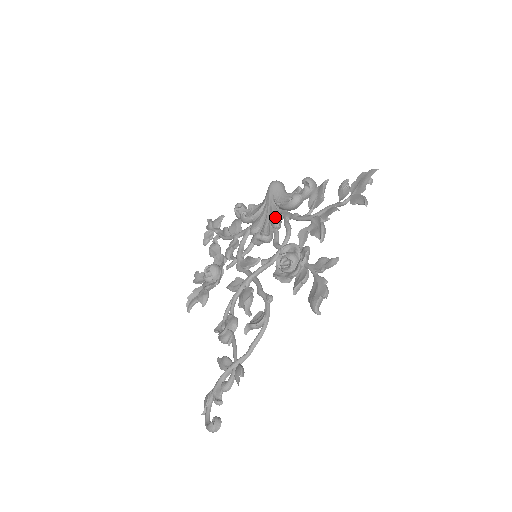
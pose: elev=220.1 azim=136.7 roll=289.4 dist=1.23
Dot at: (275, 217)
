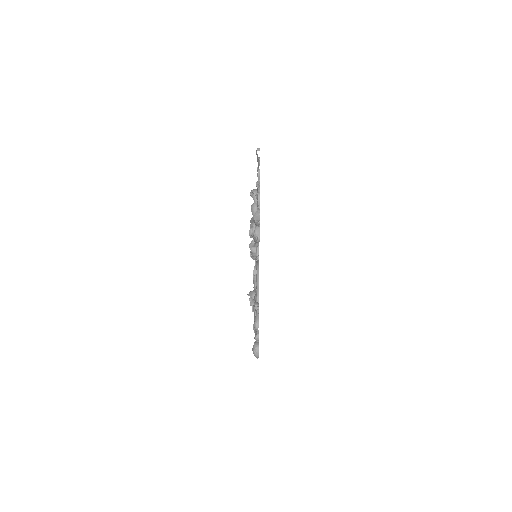
Dot at: occluded
